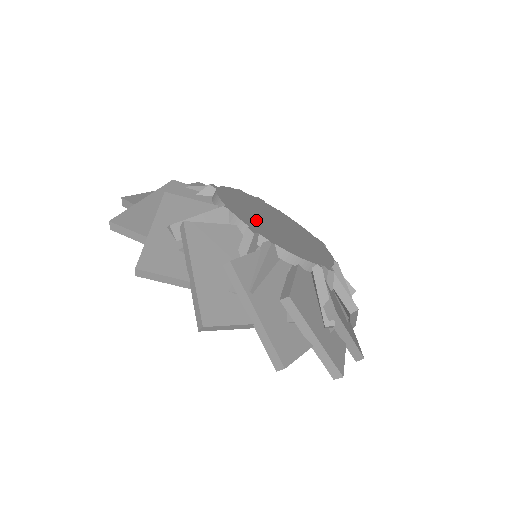
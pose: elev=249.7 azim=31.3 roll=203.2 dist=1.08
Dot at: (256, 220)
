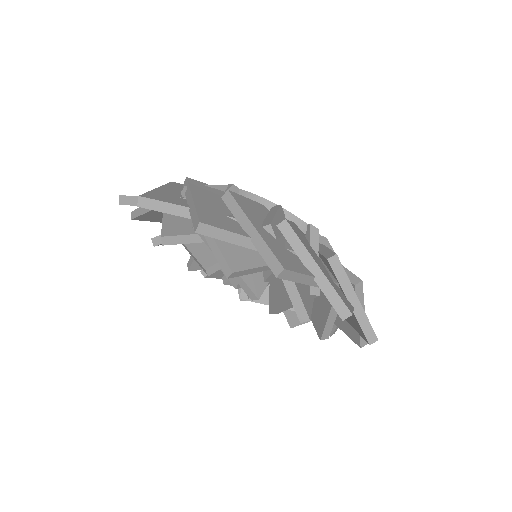
Dot at: occluded
